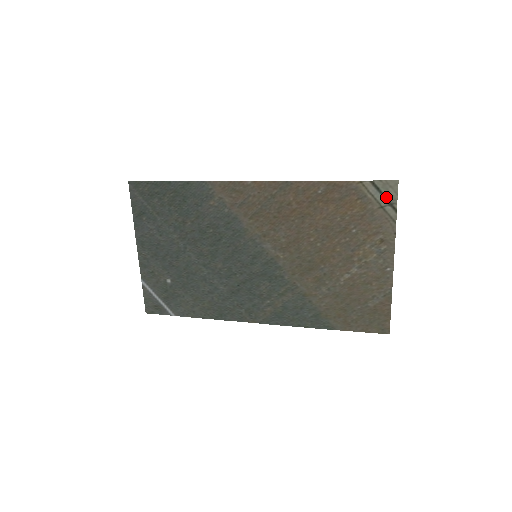
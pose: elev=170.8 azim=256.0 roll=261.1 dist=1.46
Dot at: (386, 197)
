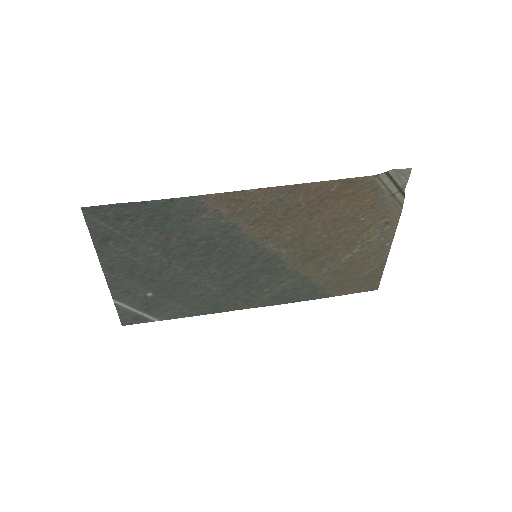
Dot at: (397, 185)
